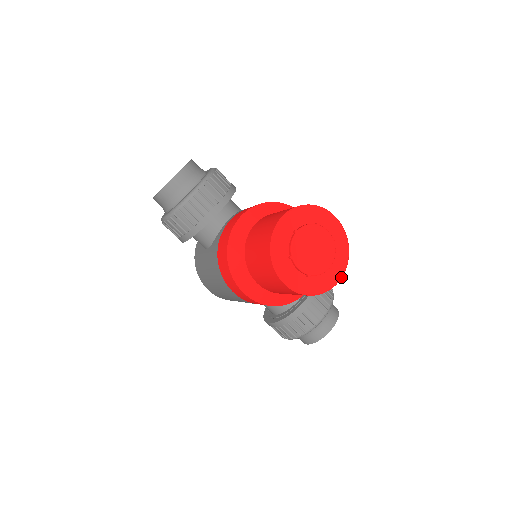
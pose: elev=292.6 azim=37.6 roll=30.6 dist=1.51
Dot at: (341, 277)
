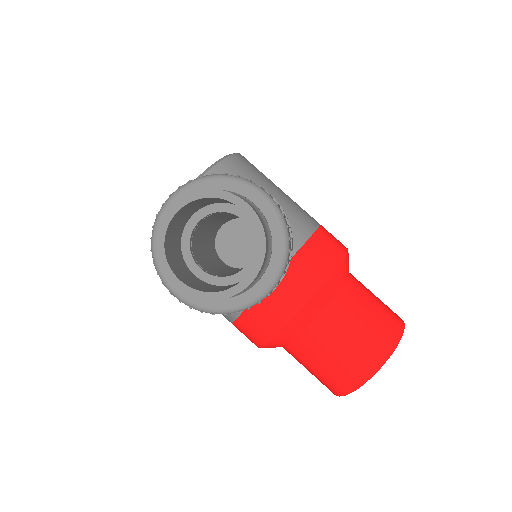
Dot at: occluded
